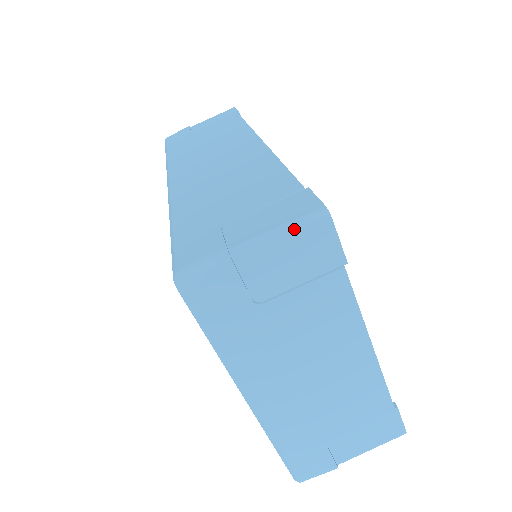
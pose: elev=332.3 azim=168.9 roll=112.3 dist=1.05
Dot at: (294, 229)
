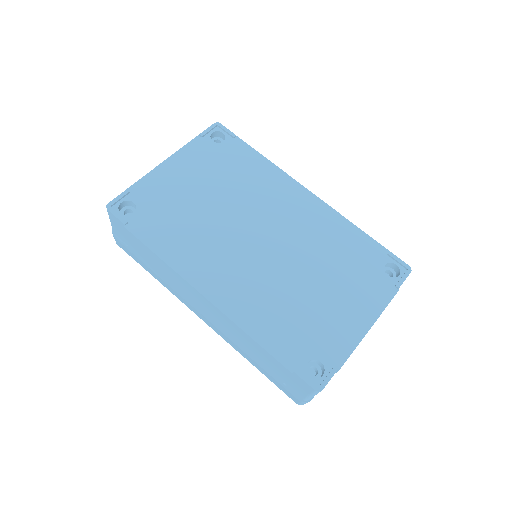
Dot at: occluded
